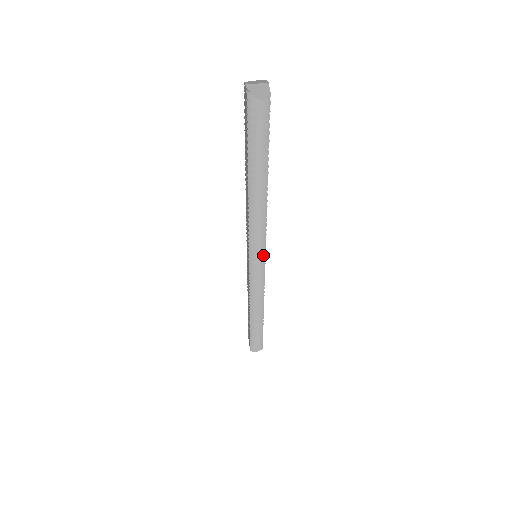
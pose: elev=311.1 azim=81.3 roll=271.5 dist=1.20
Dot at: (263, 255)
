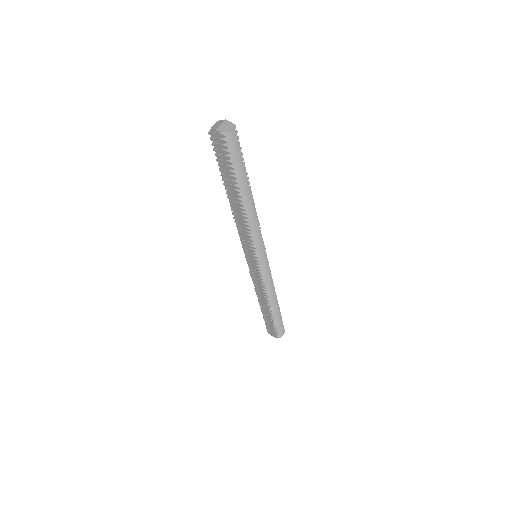
Dot at: (263, 249)
